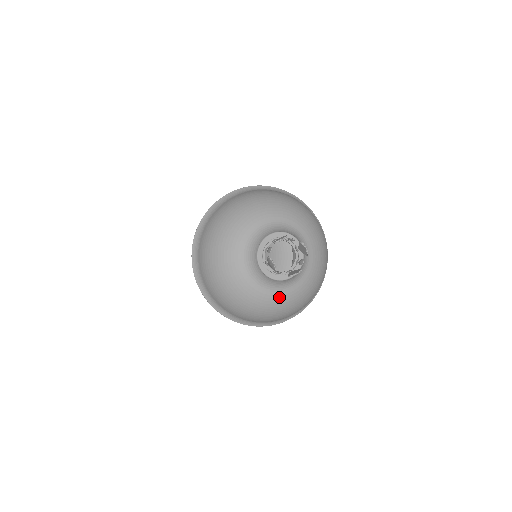
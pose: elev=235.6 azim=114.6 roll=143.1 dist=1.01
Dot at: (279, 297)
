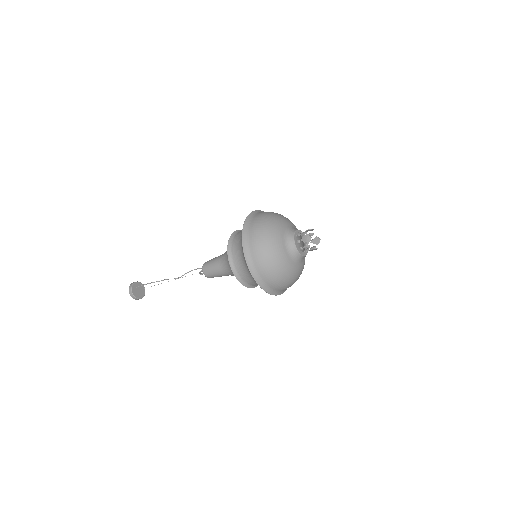
Dot at: (293, 267)
